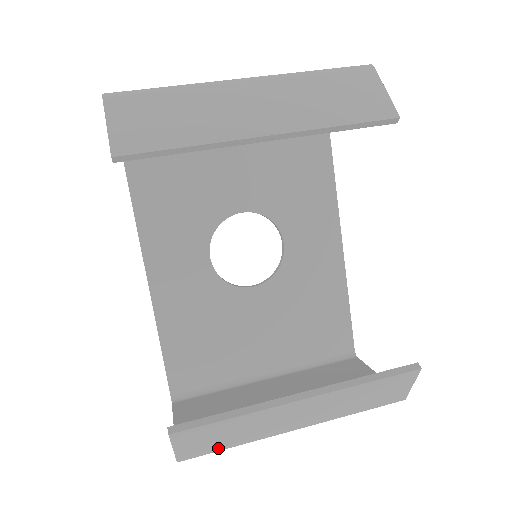
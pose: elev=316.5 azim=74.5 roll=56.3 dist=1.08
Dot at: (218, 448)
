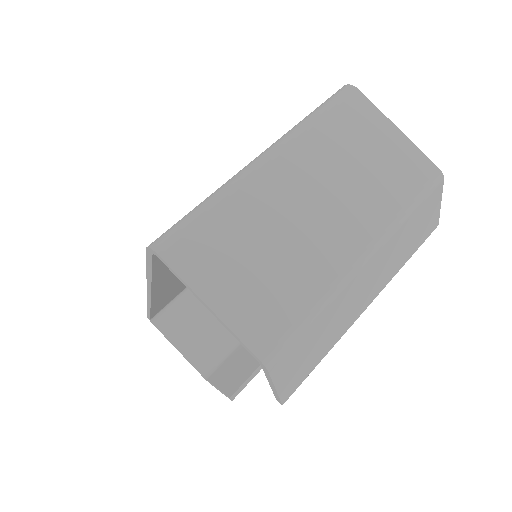
Dot at: occluded
